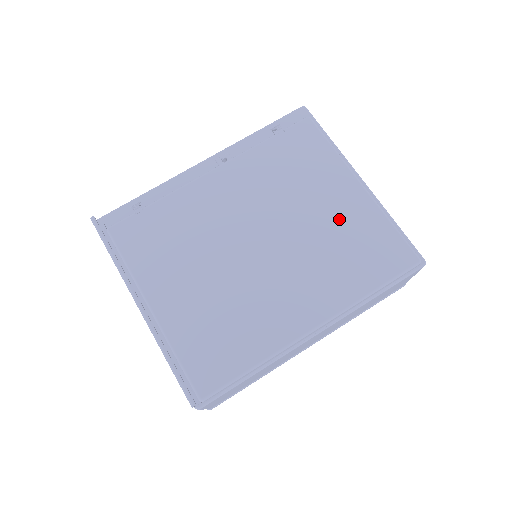
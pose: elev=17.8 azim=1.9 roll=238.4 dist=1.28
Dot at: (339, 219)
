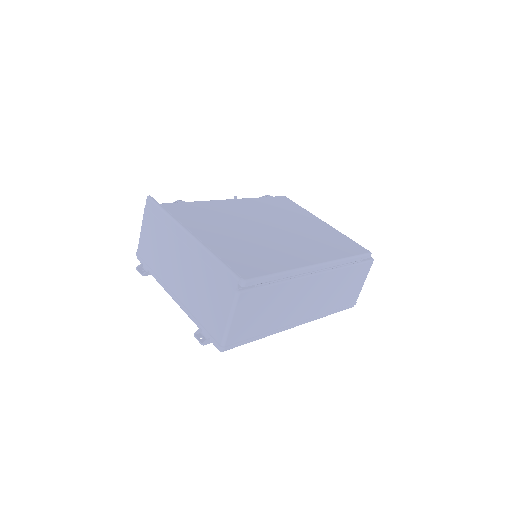
Dot at: (316, 230)
